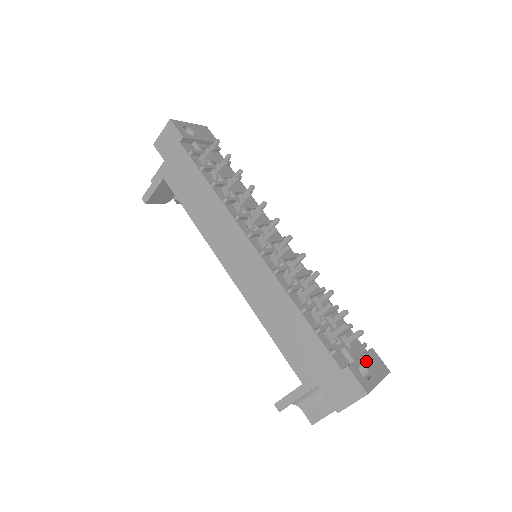
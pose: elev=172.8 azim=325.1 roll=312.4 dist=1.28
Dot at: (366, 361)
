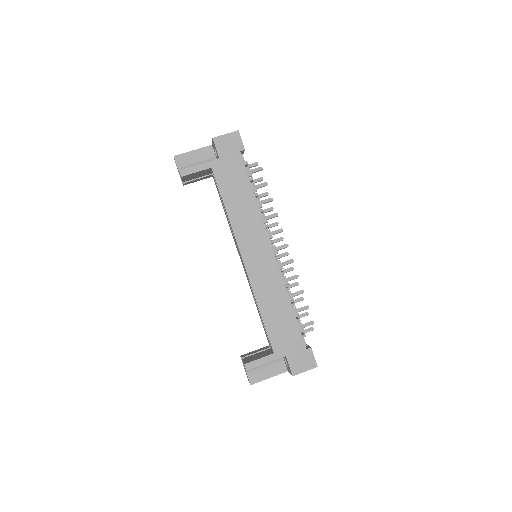
Dot at: occluded
